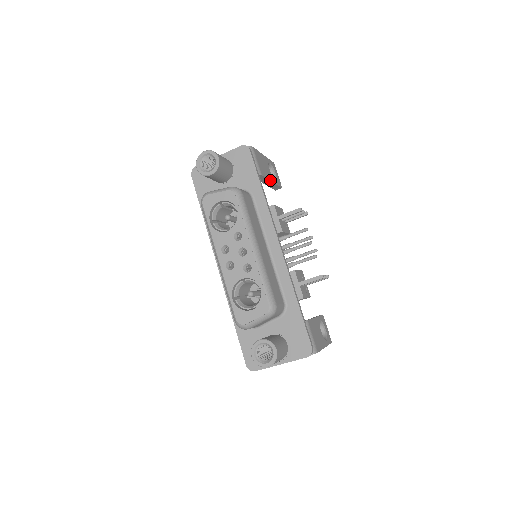
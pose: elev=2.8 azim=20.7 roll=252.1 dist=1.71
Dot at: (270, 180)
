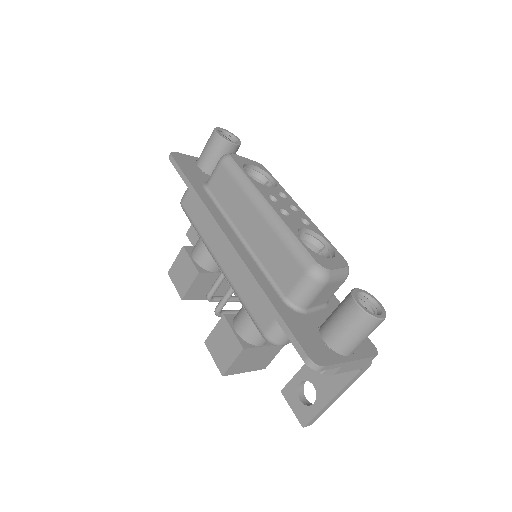
Dot at: occluded
